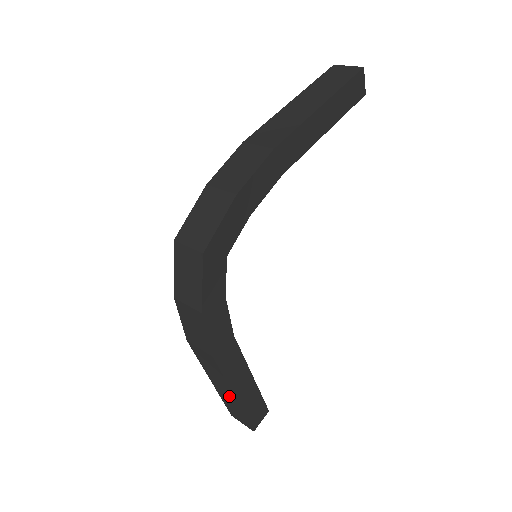
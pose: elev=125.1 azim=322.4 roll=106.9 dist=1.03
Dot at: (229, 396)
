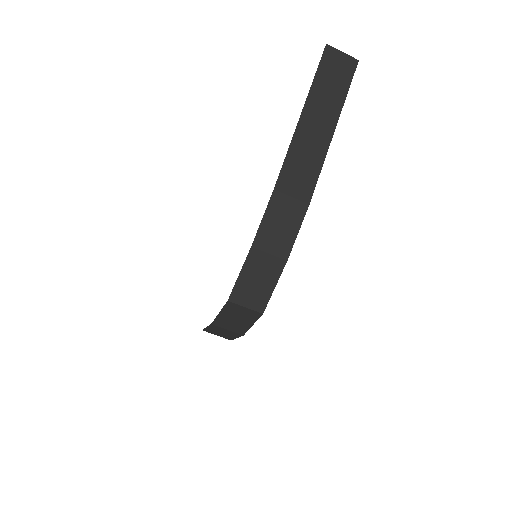
Dot at: occluded
